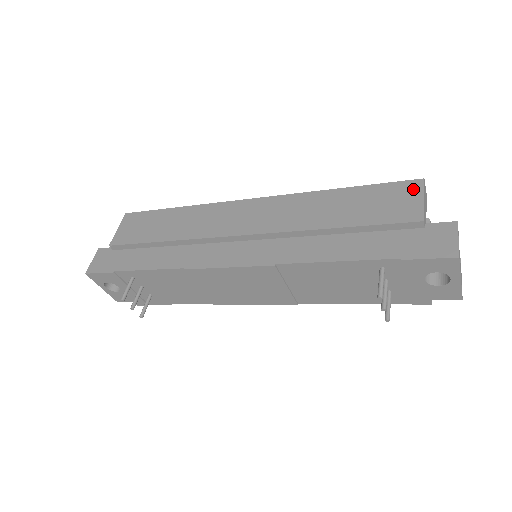
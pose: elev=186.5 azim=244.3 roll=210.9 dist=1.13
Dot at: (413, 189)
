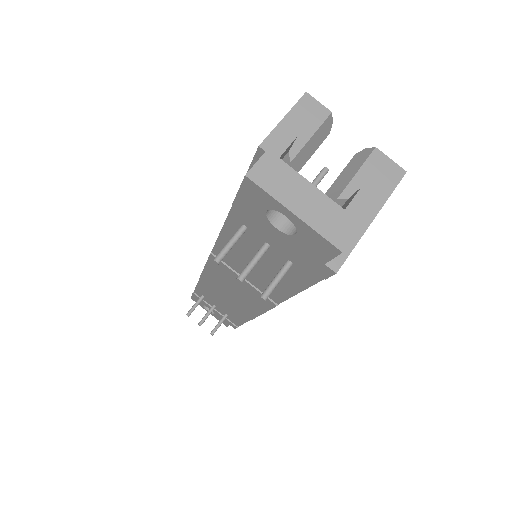
Dot at: occluded
